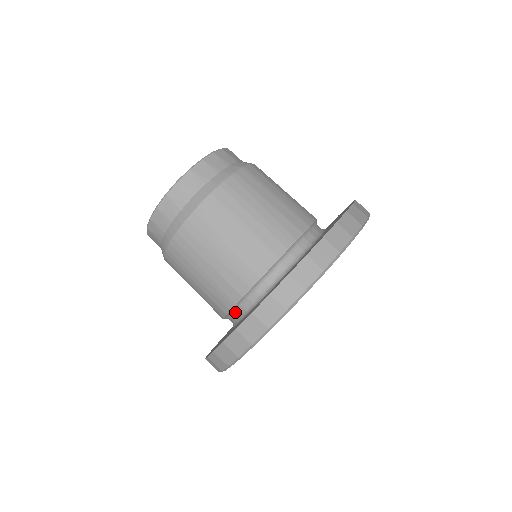
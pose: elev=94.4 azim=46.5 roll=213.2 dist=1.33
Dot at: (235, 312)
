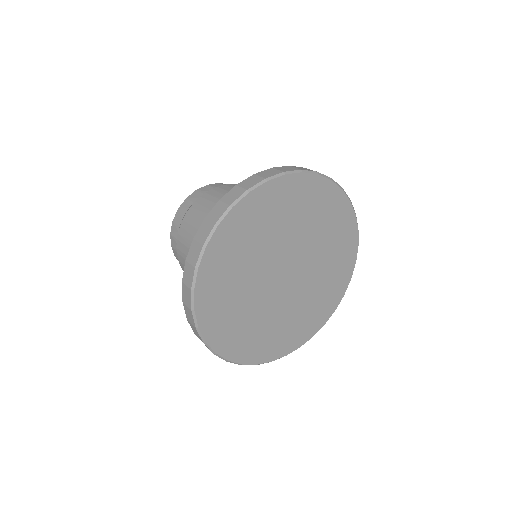
Dot at: occluded
